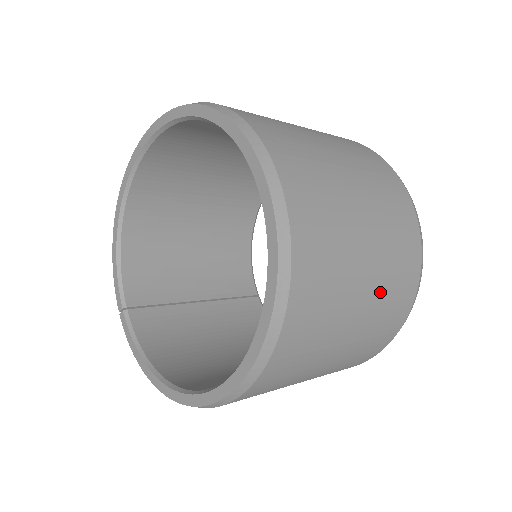
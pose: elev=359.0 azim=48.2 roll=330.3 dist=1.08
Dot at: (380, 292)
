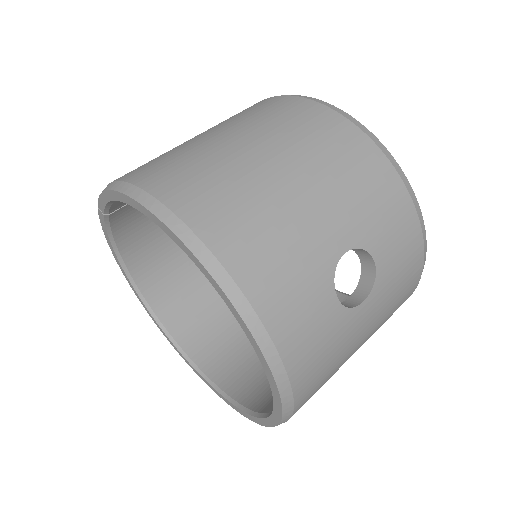
Dot at: occluded
